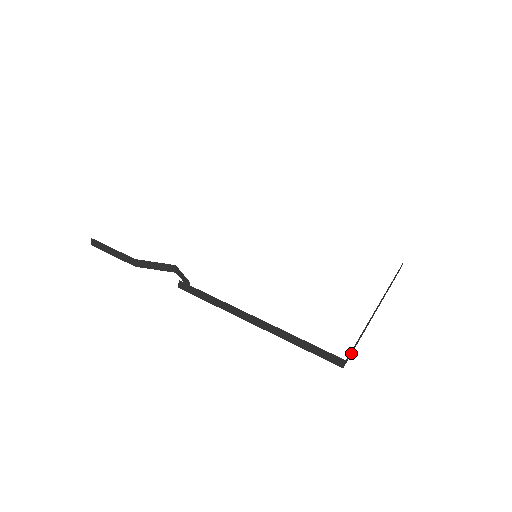
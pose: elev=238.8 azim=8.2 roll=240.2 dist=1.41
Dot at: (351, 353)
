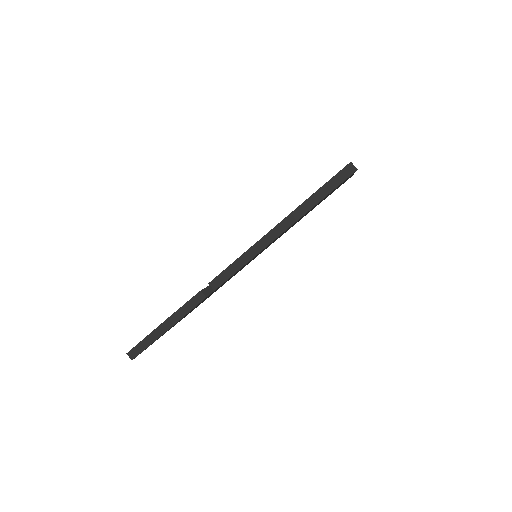
Dot at: occluded
